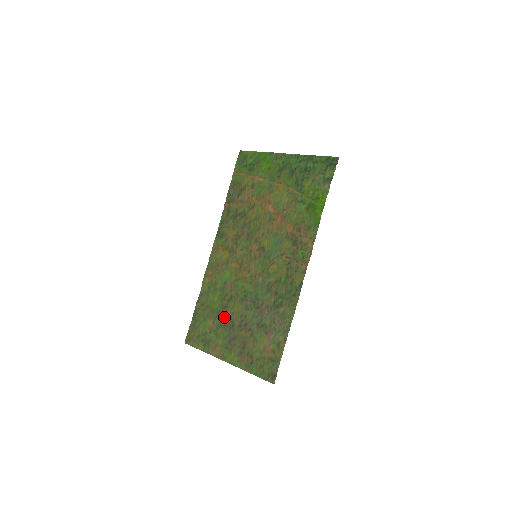
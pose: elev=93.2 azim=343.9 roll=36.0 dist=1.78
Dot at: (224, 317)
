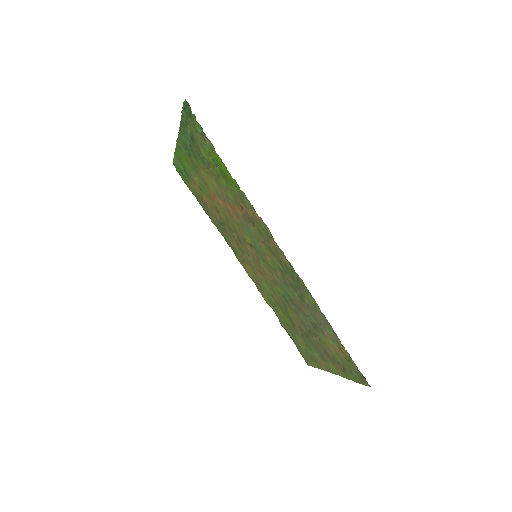
Dot at: (298, 330)
